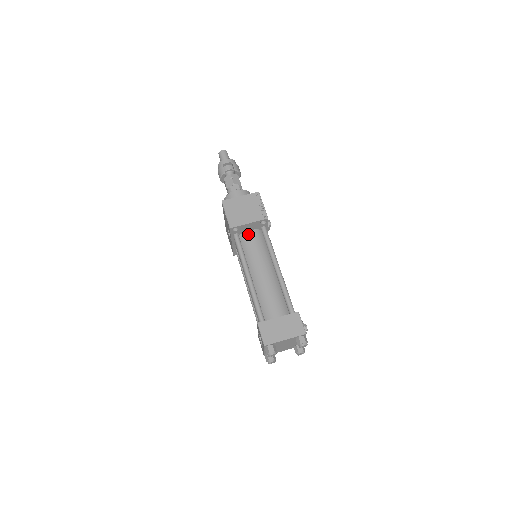
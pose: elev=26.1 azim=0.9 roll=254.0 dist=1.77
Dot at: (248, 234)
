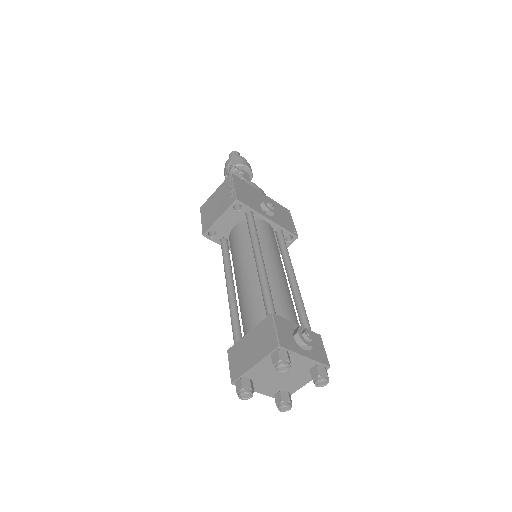
Dot at: (232, 232)
